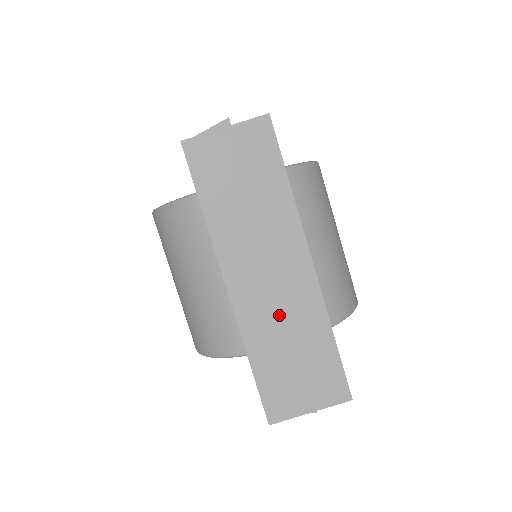
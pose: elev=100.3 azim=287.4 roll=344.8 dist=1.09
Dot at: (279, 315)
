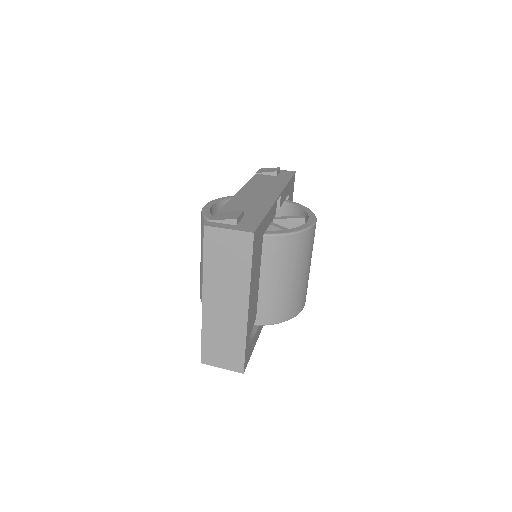
Dot at: (223, 323)
